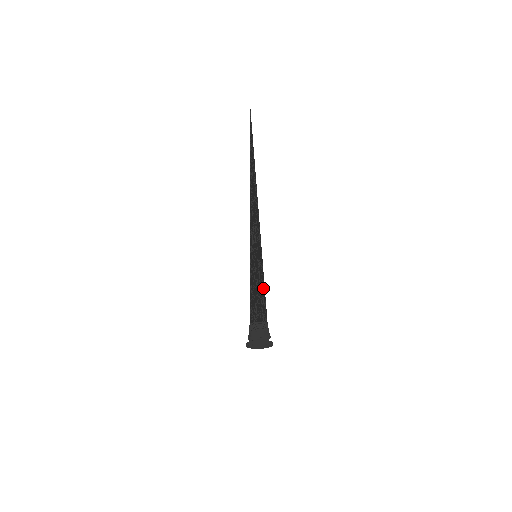
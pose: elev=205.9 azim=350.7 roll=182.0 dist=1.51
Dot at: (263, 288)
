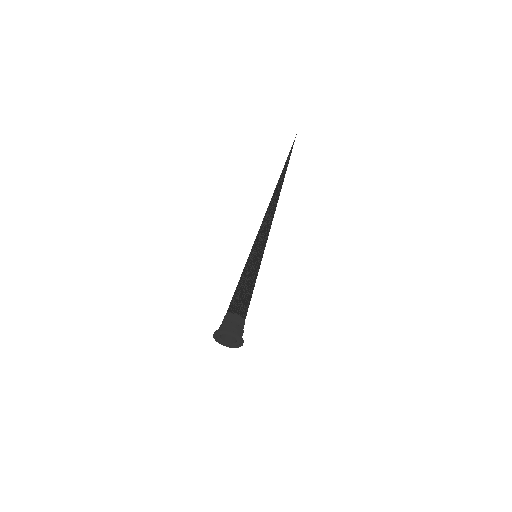
Dot at: (244, 282)
